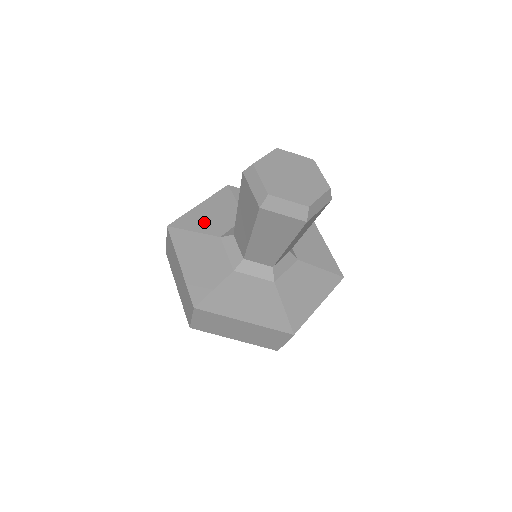
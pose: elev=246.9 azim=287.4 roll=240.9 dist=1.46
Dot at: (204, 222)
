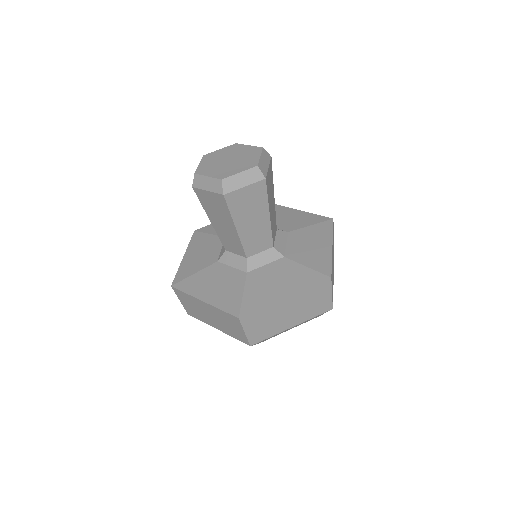
Dot at: (197, 263)
